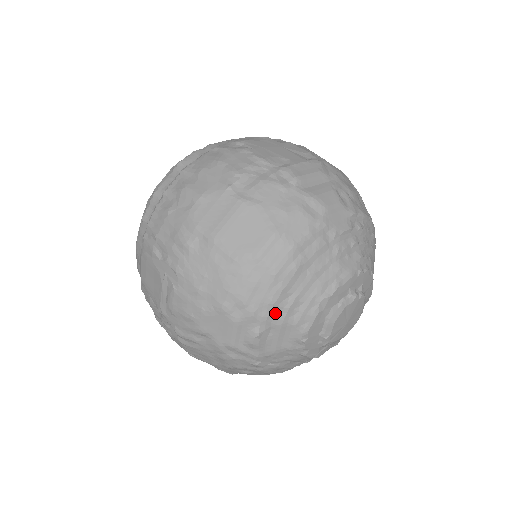
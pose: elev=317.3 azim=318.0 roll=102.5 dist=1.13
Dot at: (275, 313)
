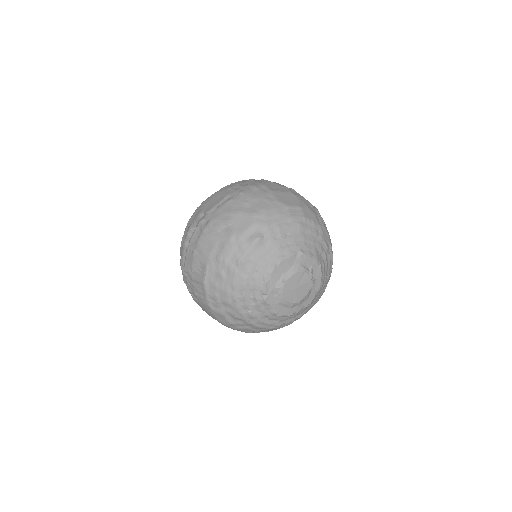
Dot at: (276, 235)
